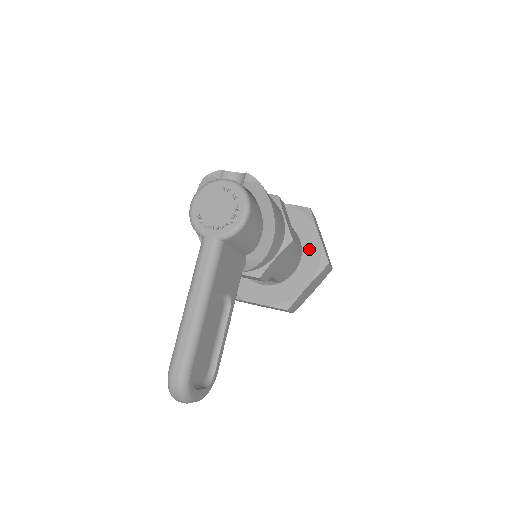
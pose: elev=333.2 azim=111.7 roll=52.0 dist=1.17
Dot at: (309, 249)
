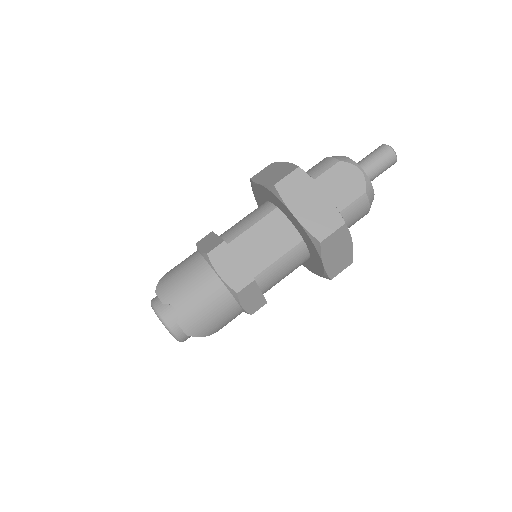
Dot at: (315, 262)
